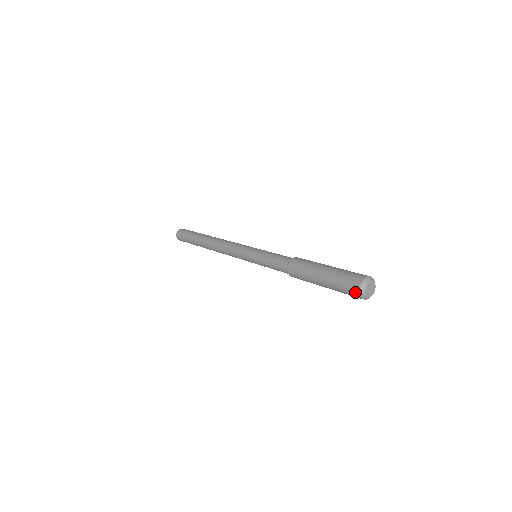
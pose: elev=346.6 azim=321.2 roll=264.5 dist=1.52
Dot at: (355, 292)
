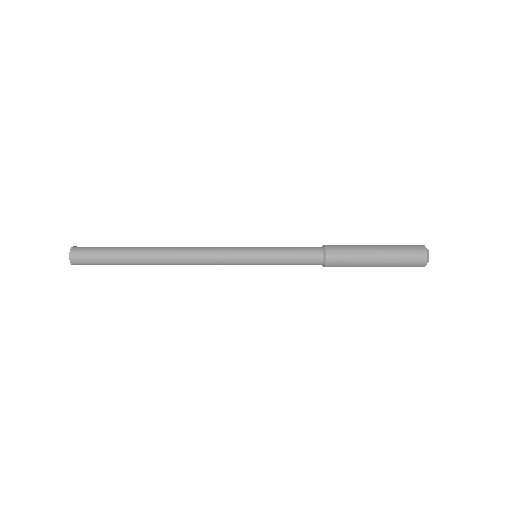
Dot at: (422, 255)
